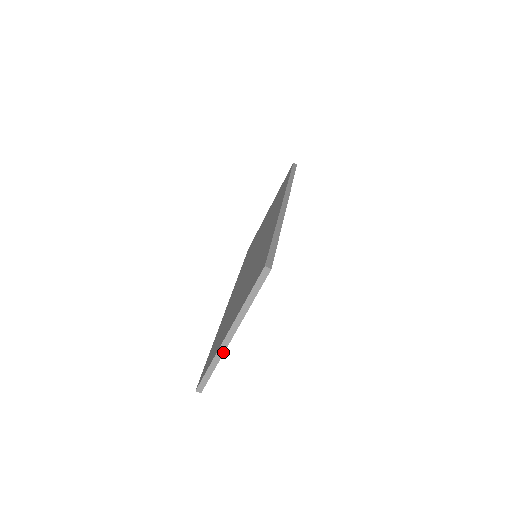
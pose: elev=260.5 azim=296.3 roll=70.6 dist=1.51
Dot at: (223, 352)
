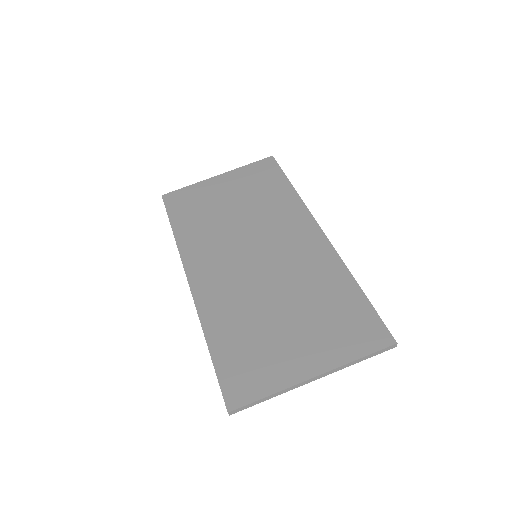
Dot at: occluded
